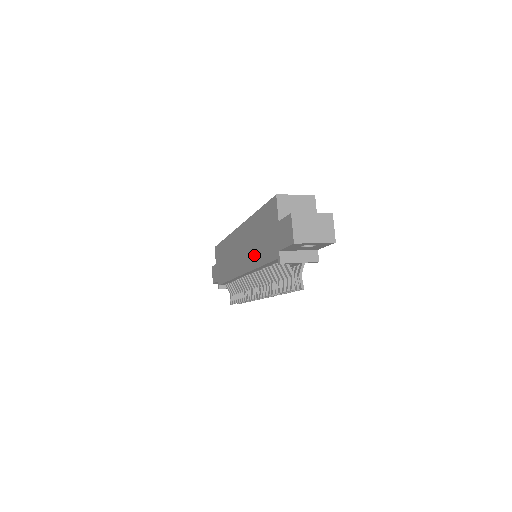
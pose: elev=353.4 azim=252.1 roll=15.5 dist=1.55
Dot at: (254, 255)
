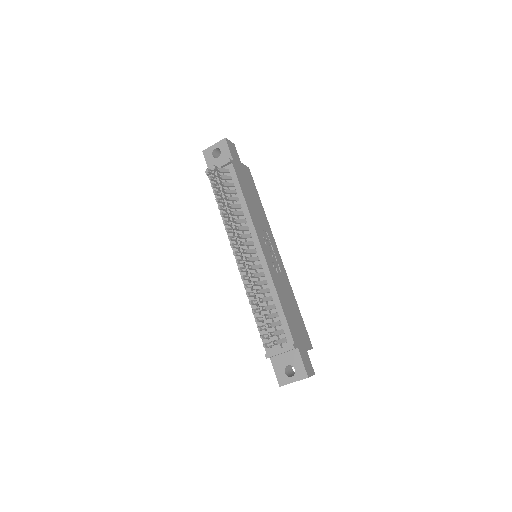
Dot at: occluded
